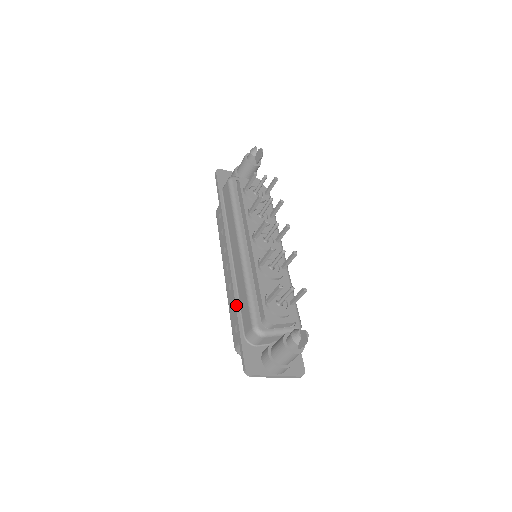
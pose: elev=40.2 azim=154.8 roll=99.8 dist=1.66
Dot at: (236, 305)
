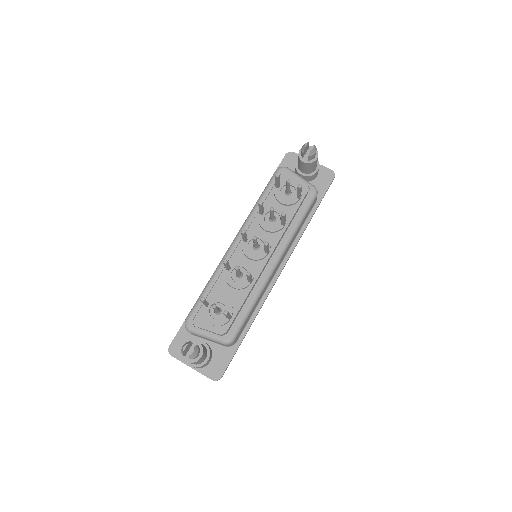
Dot at: occluded
